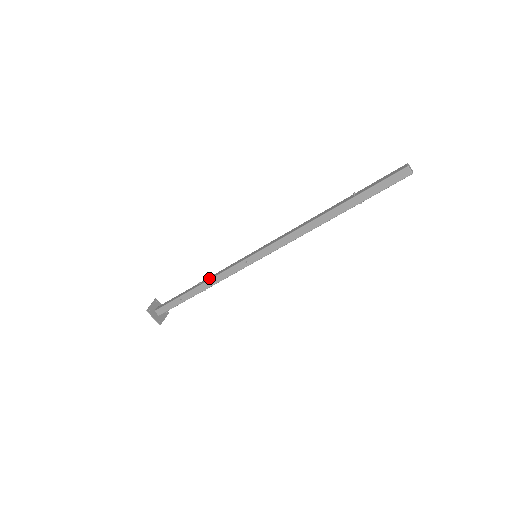
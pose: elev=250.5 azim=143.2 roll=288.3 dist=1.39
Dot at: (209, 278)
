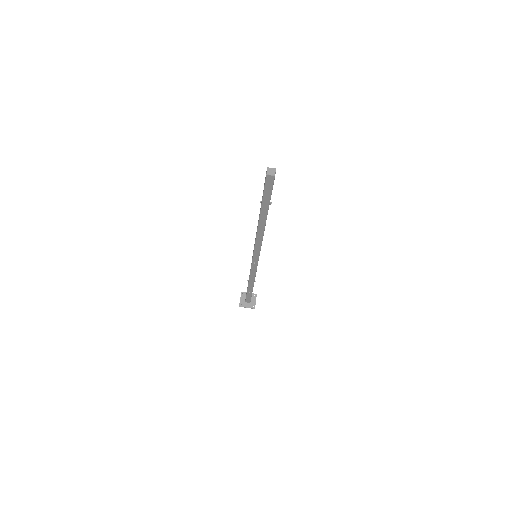
Dot at: (249, 277)
